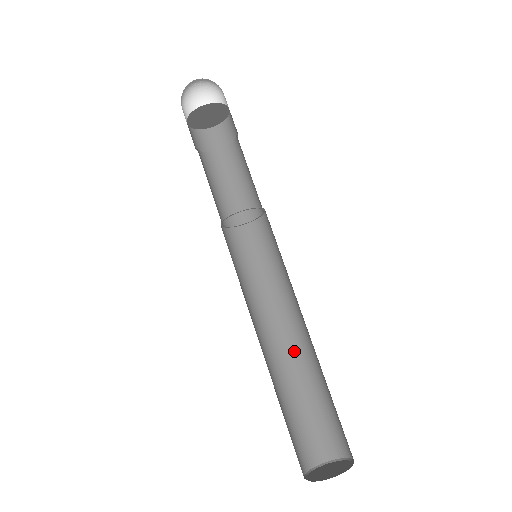
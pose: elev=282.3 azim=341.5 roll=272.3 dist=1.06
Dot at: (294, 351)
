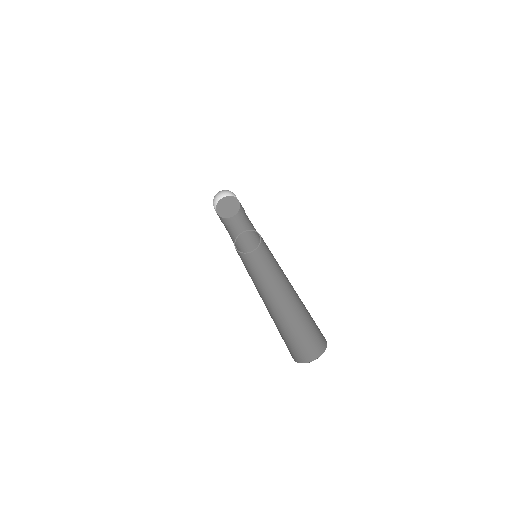
Dot at: (292, 298)
